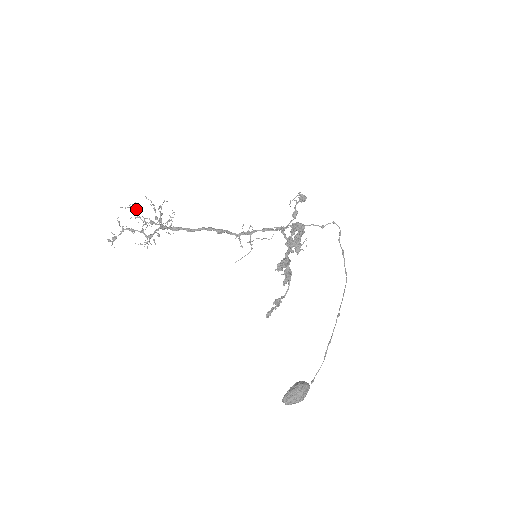
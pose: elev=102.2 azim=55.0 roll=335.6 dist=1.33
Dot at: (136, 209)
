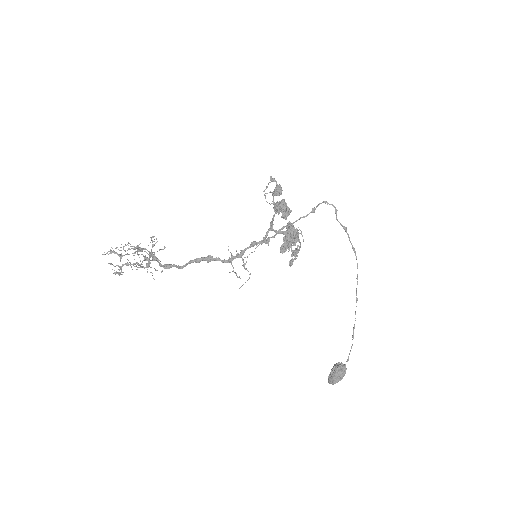
Dot at: occluded
